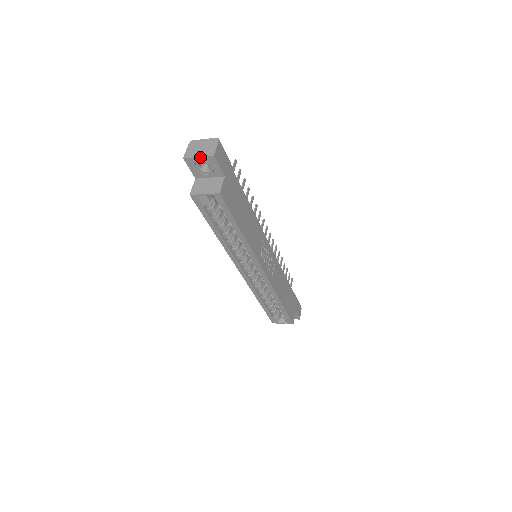
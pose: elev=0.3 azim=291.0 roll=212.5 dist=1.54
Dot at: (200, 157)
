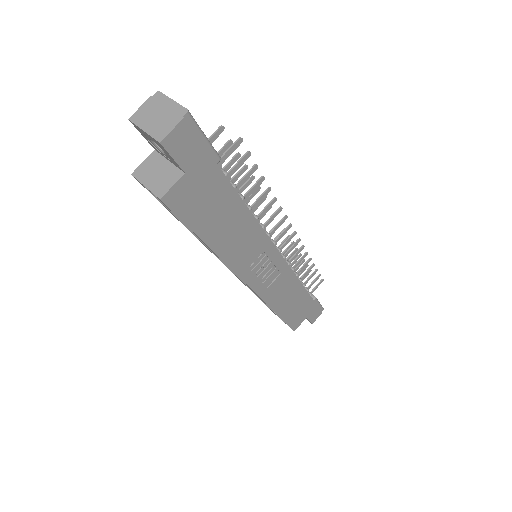
Dot at: (146, 132)
